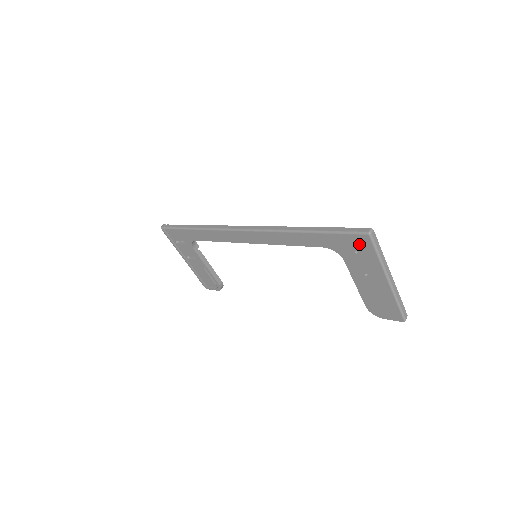
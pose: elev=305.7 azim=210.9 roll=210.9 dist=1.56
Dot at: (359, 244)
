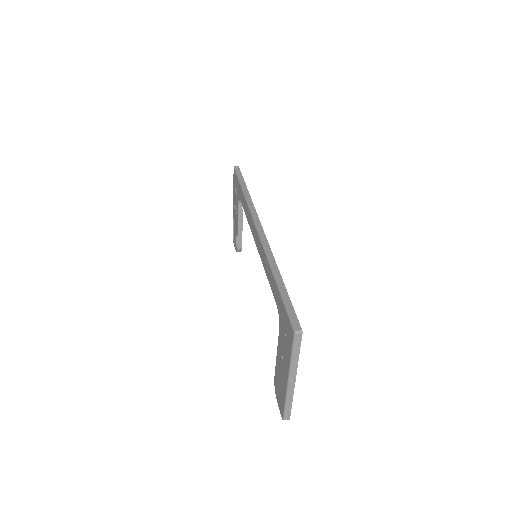
Dot at: (288, 331)
